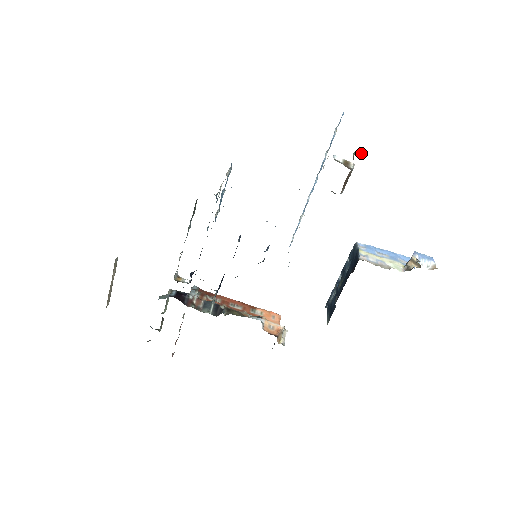
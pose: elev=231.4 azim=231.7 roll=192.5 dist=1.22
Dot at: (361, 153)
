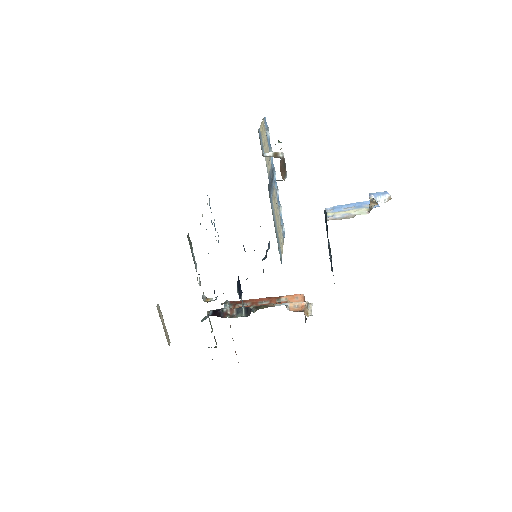
Dot at: (279, 142)
